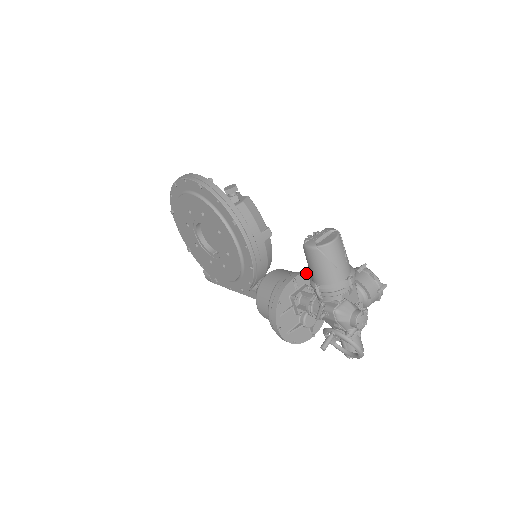
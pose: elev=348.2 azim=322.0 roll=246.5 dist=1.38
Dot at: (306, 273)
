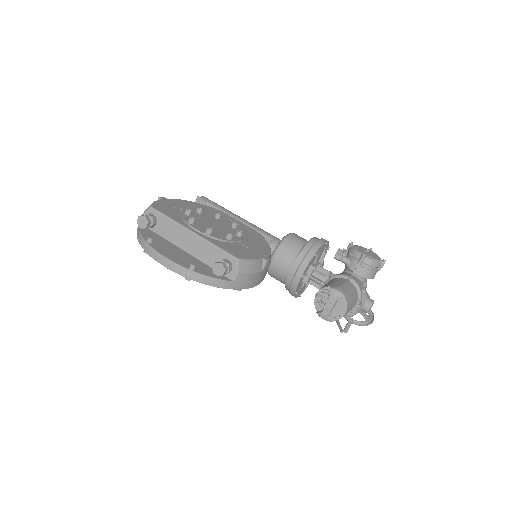
Dot at: (309, 262)
